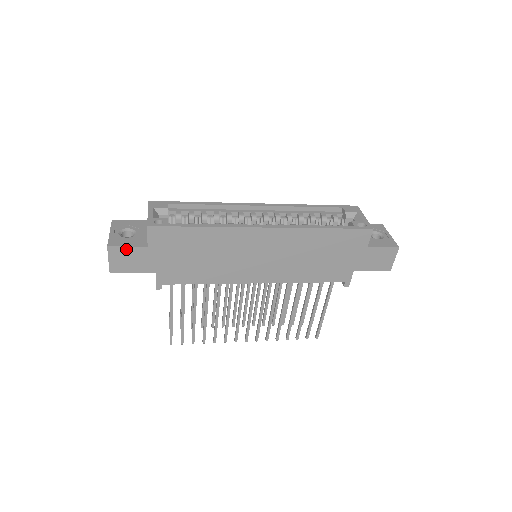
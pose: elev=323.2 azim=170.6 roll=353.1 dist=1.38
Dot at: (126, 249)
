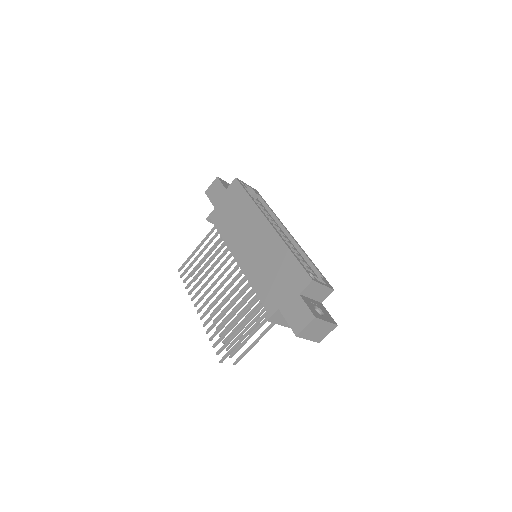
Dot at: (220, 184)
